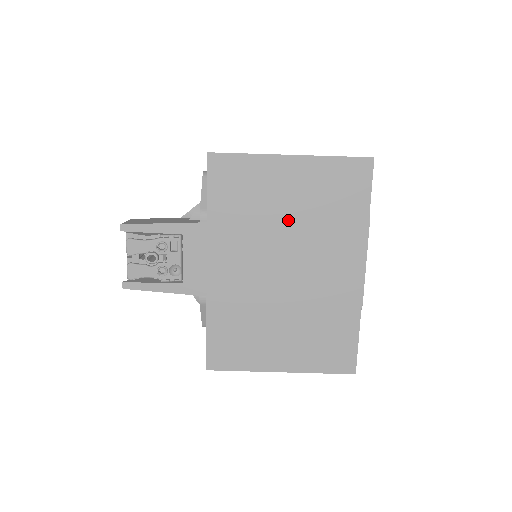
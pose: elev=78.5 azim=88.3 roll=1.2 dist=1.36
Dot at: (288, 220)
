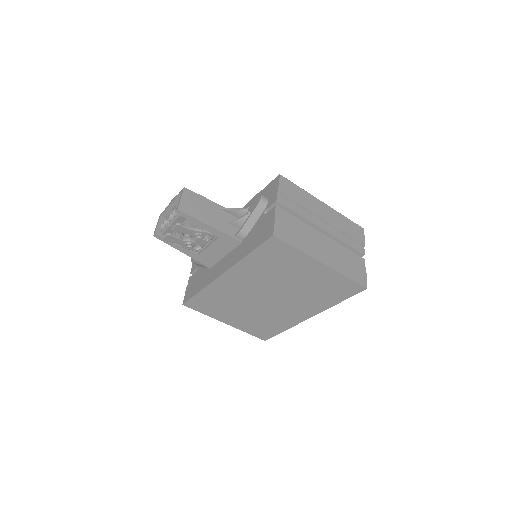
Dot at: (291, 283)
